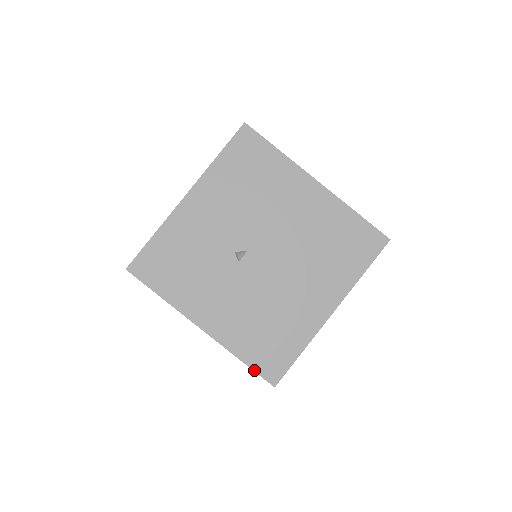
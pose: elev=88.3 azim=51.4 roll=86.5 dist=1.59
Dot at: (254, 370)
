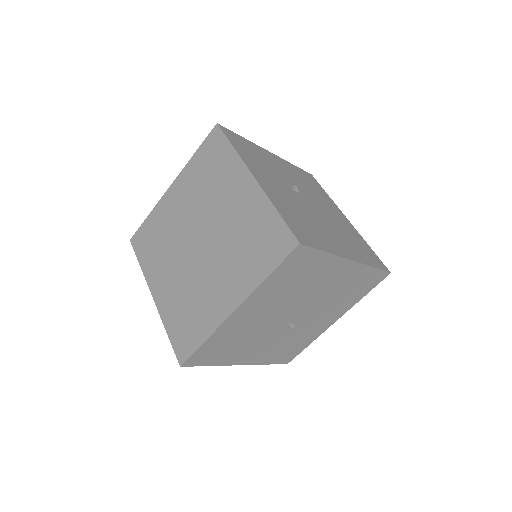
Dot at: (286, 223)
